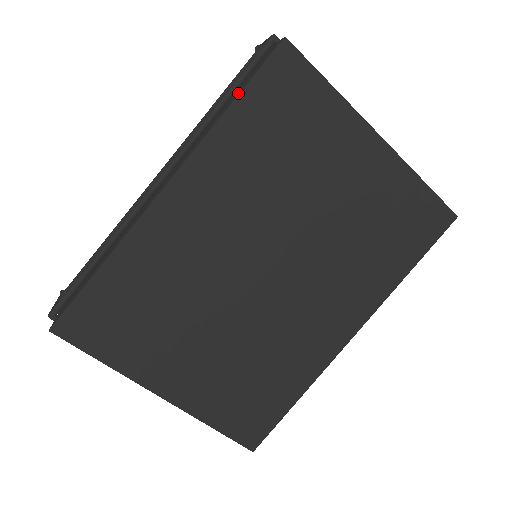
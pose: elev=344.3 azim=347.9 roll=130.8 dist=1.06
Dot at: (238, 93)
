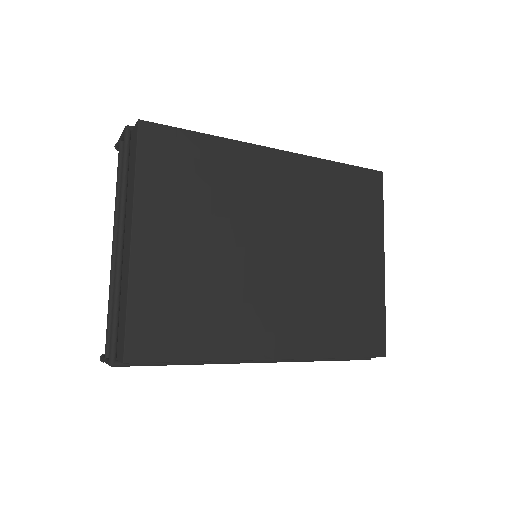
Dot at: (345, 164)
